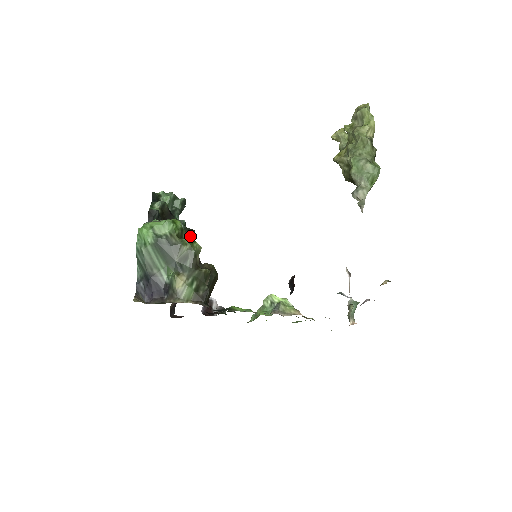
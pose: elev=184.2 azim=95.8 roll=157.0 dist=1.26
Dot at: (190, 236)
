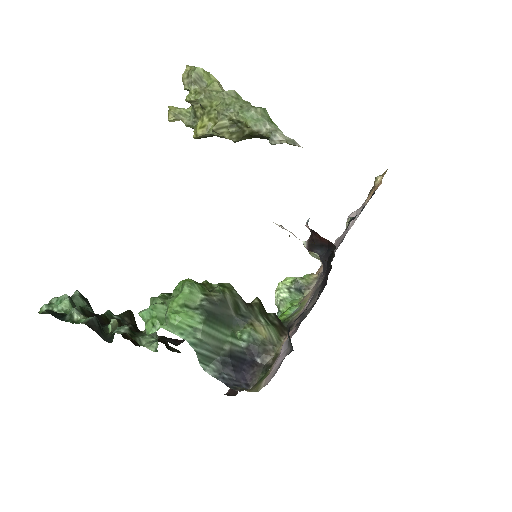
Dot at: (210, 284)
